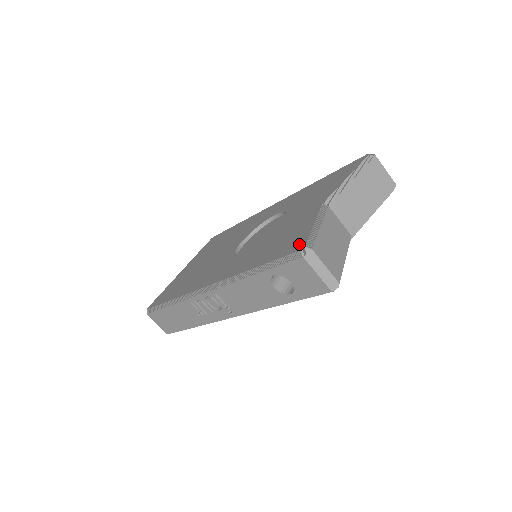
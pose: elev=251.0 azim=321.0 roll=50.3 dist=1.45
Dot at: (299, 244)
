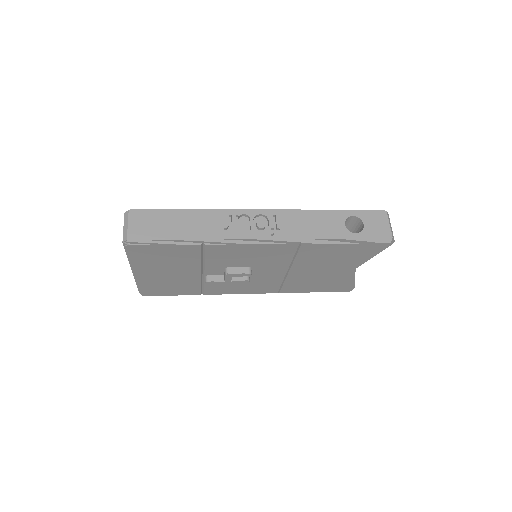
Dot at: occluded
